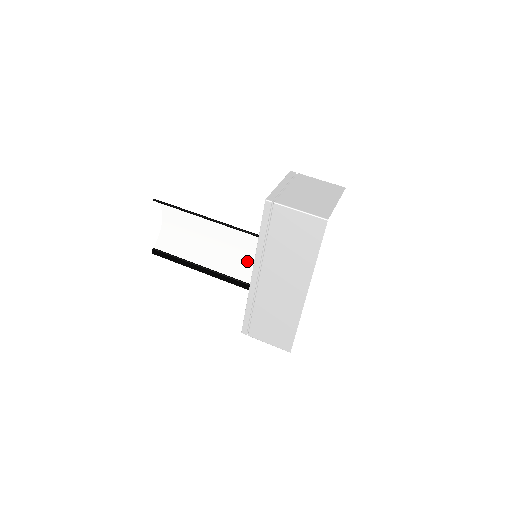
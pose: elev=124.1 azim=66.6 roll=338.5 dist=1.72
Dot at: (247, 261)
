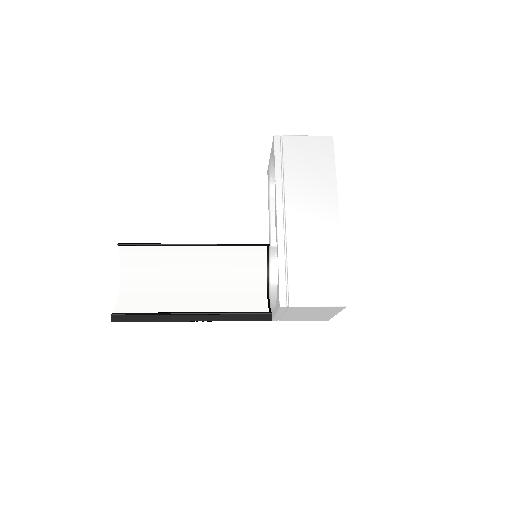
Dot at: (236, 297)
